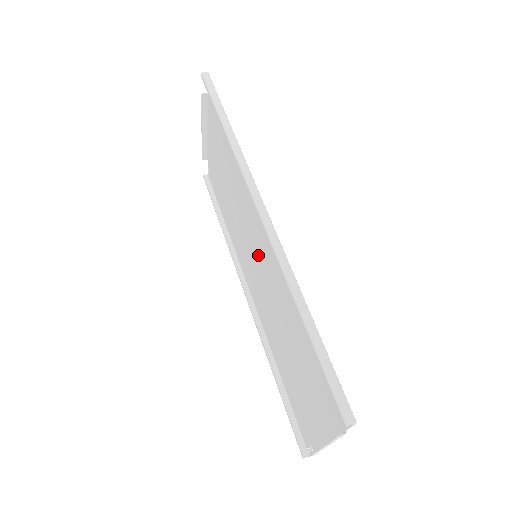
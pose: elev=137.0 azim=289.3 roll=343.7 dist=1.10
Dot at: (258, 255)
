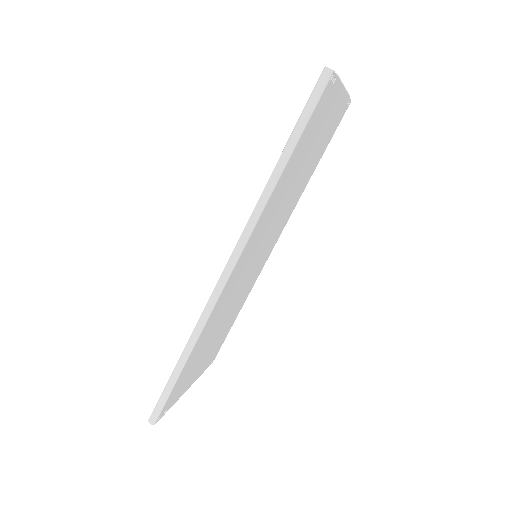
Dot at: (252, 261)
